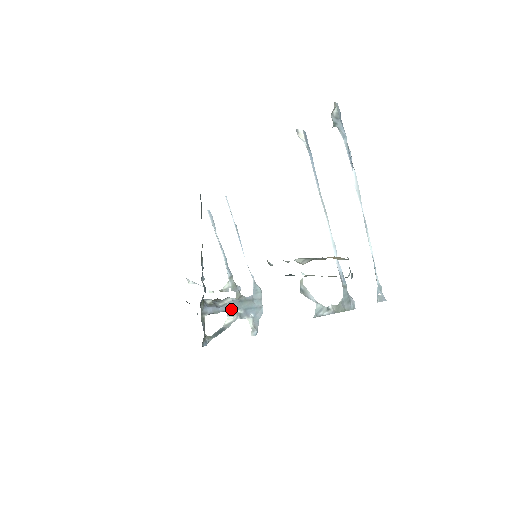
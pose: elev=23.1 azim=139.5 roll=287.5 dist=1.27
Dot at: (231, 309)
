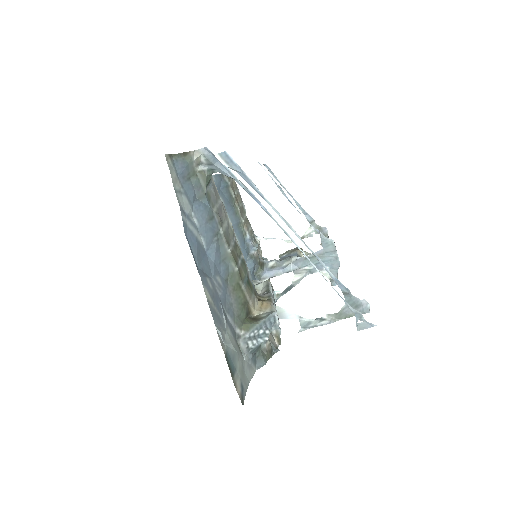
Dot at: (296, 268)
